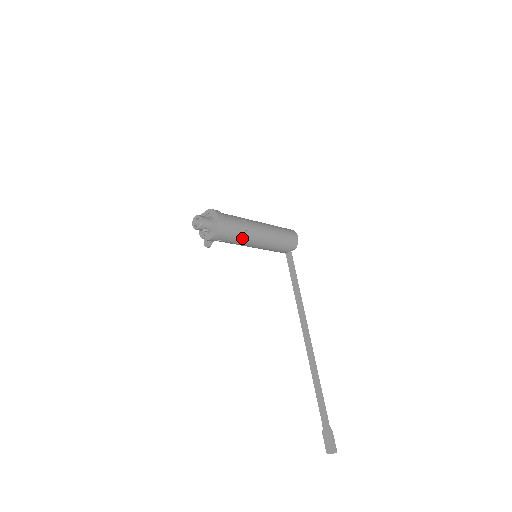
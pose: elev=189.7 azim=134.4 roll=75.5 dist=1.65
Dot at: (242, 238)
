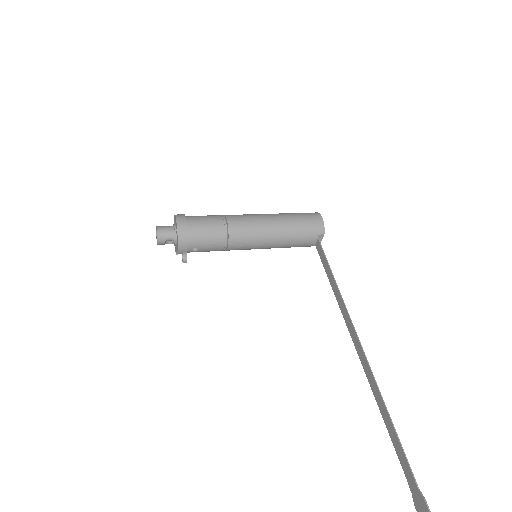
Dot at: (224, 238)
